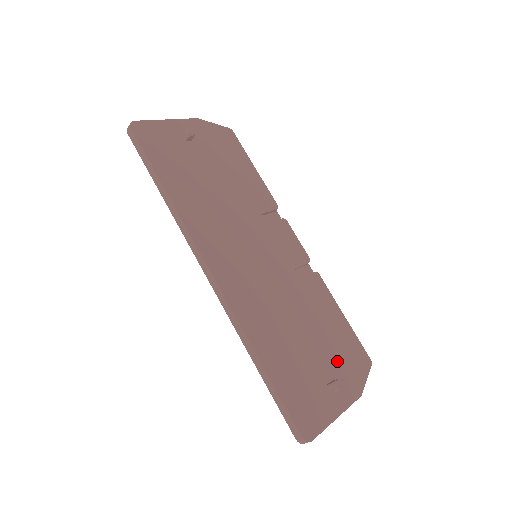
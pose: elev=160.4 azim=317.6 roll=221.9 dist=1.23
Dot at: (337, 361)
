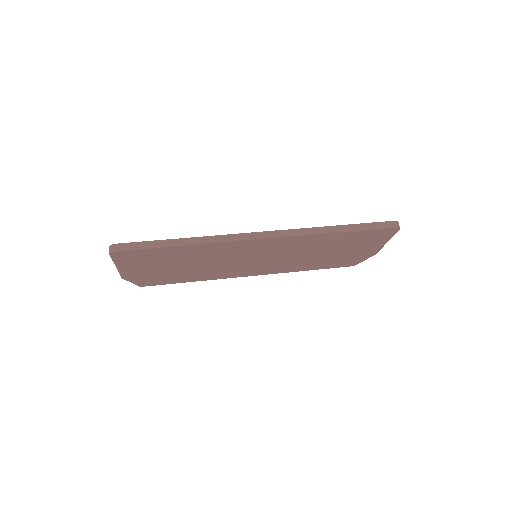
Dot at: occluded
